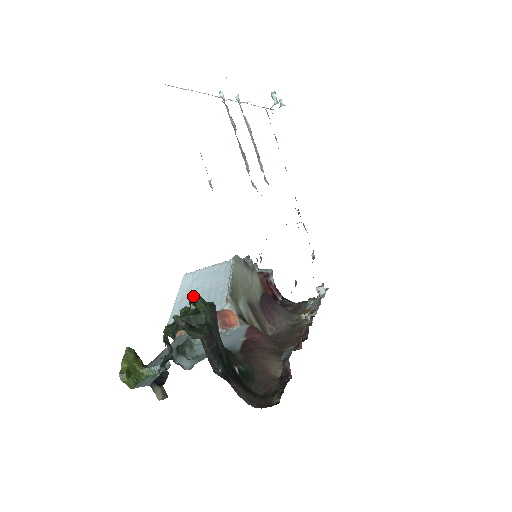
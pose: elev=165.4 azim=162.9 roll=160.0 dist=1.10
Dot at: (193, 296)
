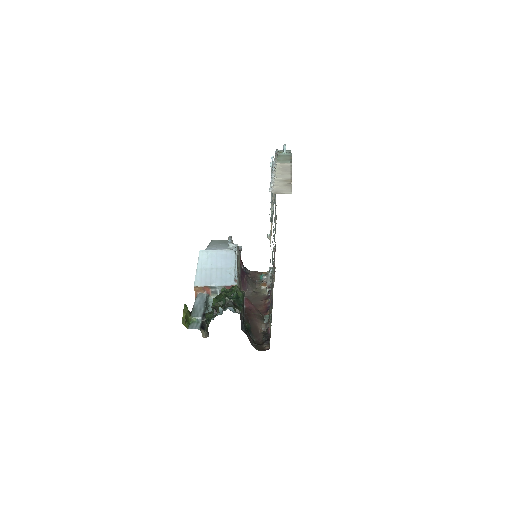
Dot at: (236, 287)
